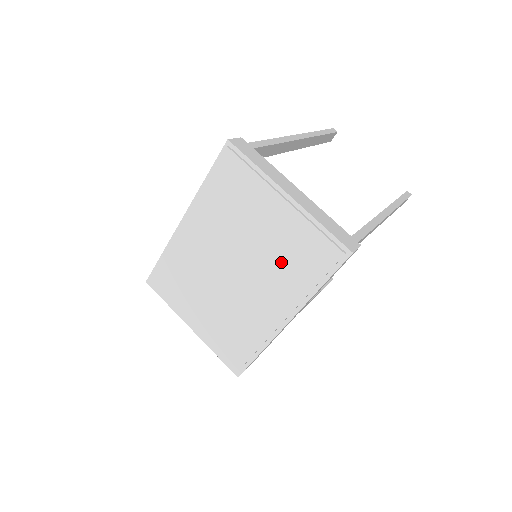
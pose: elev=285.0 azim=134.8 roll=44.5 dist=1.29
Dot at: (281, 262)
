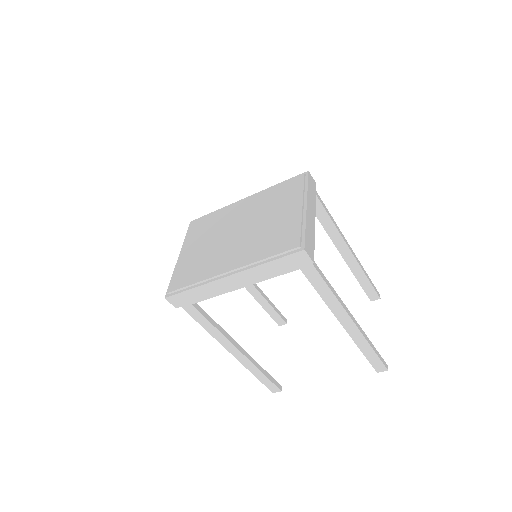
Dot at: (265, 237)
